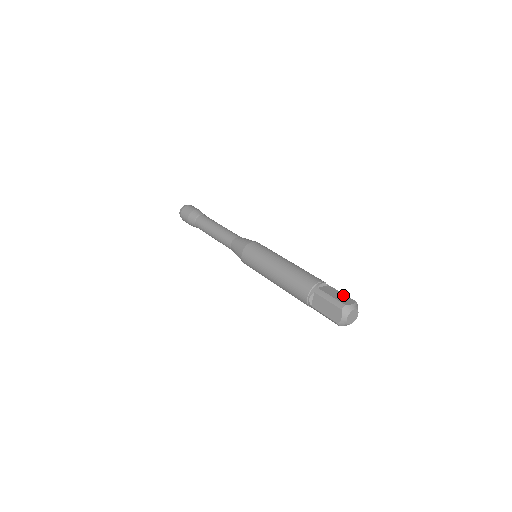
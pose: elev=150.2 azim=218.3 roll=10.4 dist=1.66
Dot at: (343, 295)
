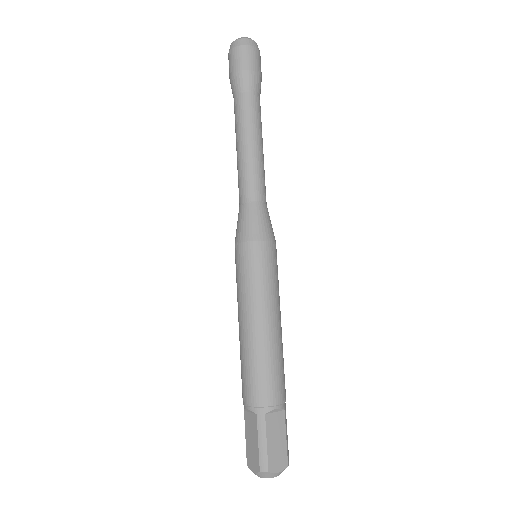
Dot at: (283, 445)
